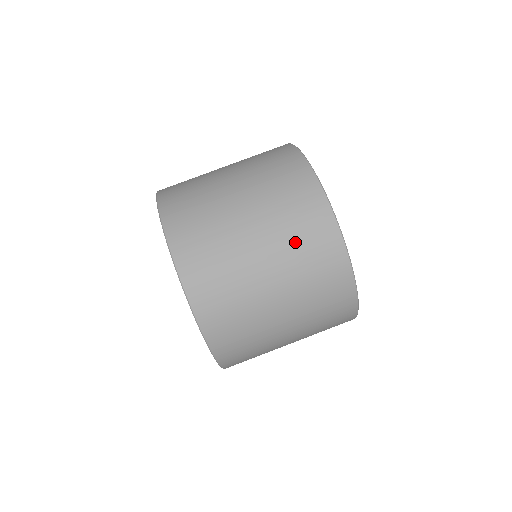
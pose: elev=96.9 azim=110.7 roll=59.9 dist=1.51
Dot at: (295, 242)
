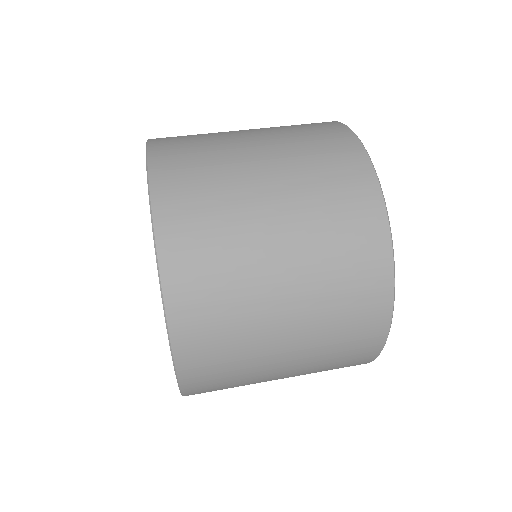
Dot at: (290, 128)
